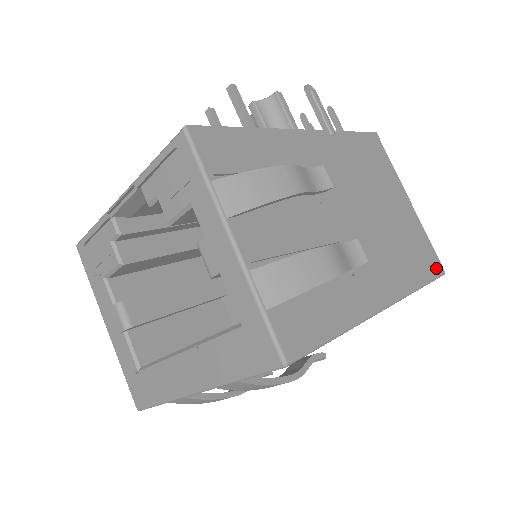
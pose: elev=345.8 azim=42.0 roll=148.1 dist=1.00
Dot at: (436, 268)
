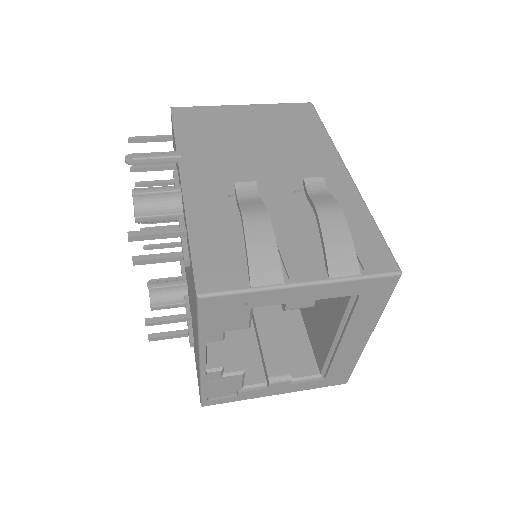
Dot at: (308, 110)
